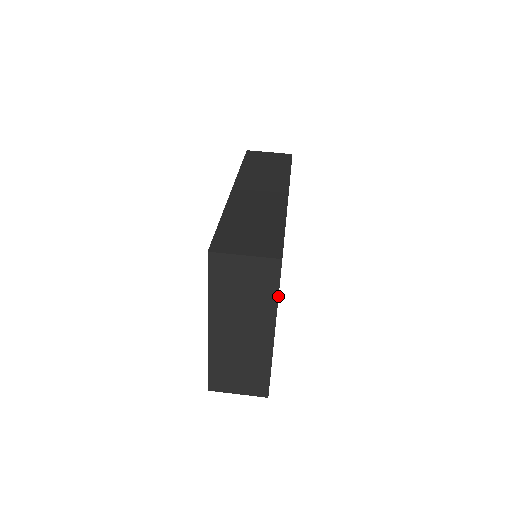
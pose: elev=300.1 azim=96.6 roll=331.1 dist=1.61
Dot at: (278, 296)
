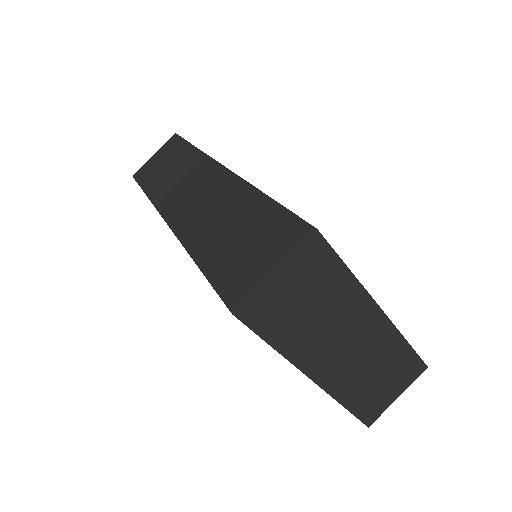
Dot at: (349, 270)
